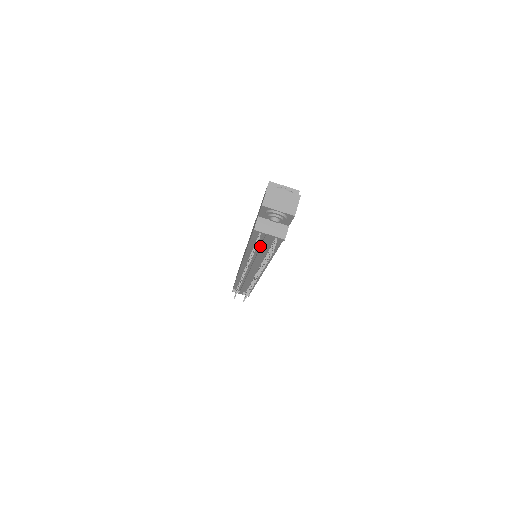
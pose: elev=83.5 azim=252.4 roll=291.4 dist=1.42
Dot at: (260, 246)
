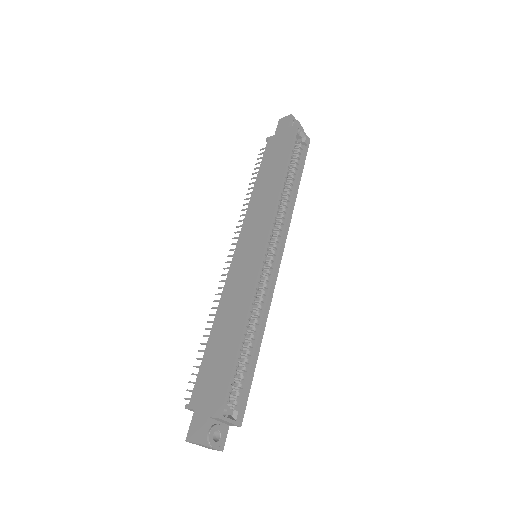
Dot at: occluded
